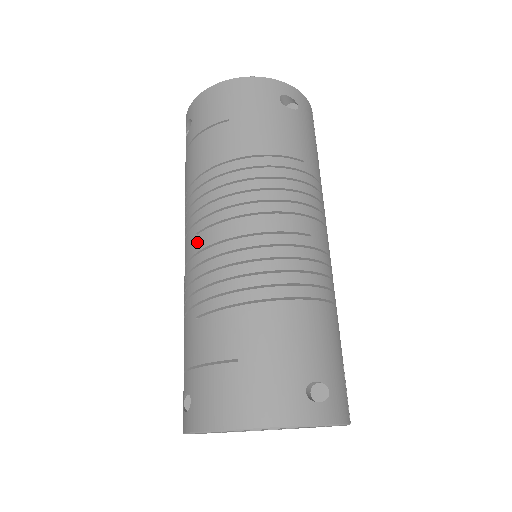
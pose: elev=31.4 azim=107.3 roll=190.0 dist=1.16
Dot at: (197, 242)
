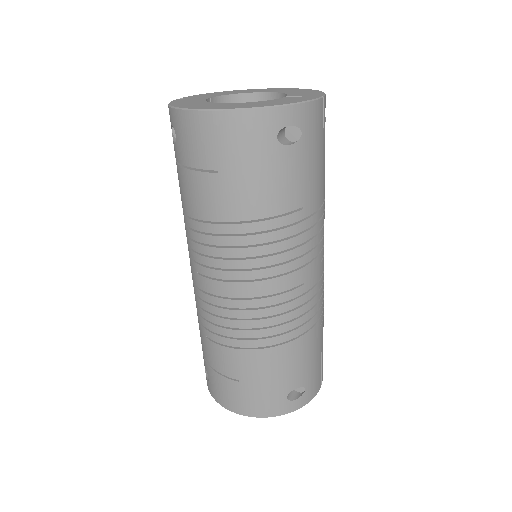
Dot at: (200, 281)
